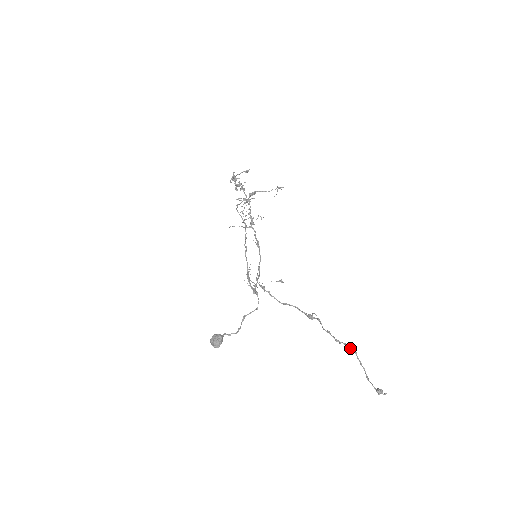
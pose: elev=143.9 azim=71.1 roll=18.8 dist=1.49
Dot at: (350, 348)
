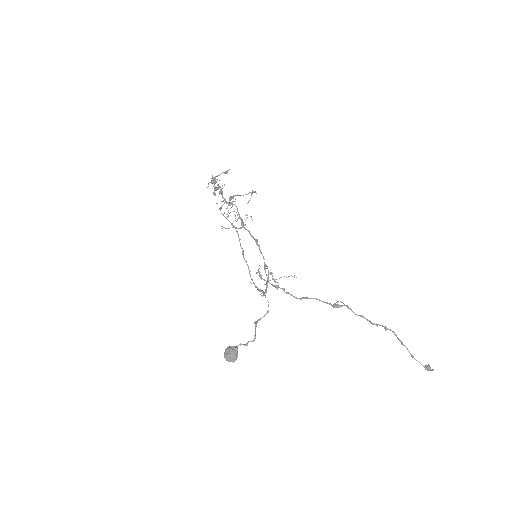
Dot at: (387, 329)
